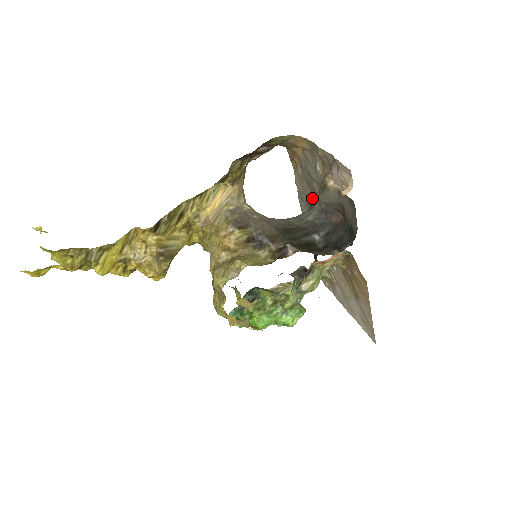
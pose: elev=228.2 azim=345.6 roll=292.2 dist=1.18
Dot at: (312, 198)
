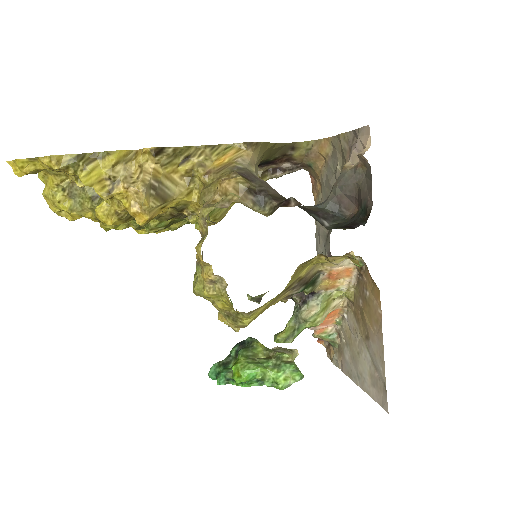
Dot at: occluded
